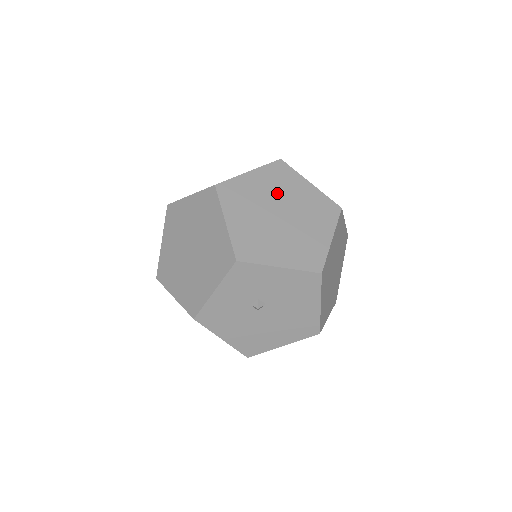
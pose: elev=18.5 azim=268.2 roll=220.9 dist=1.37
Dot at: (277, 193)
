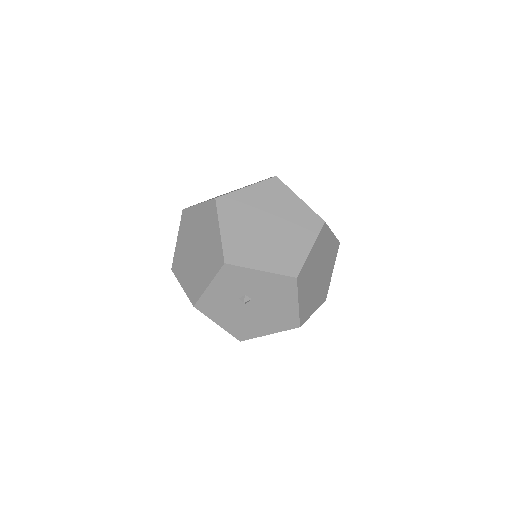
Dot at: (268, 206)
